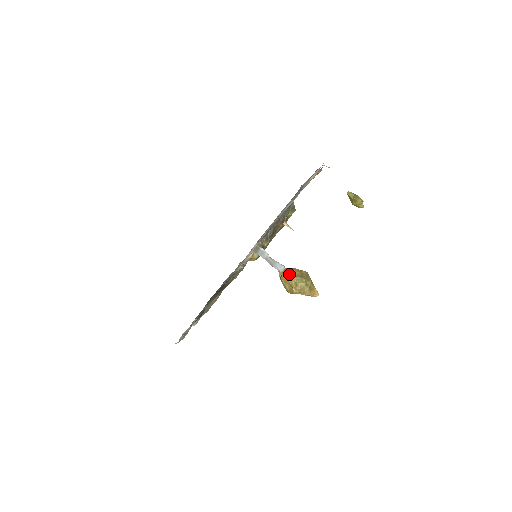
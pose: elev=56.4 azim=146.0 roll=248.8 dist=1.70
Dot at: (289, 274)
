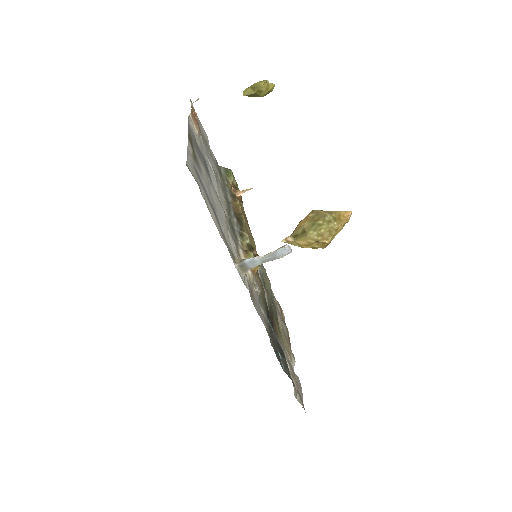
Dot at: (301, 236)
